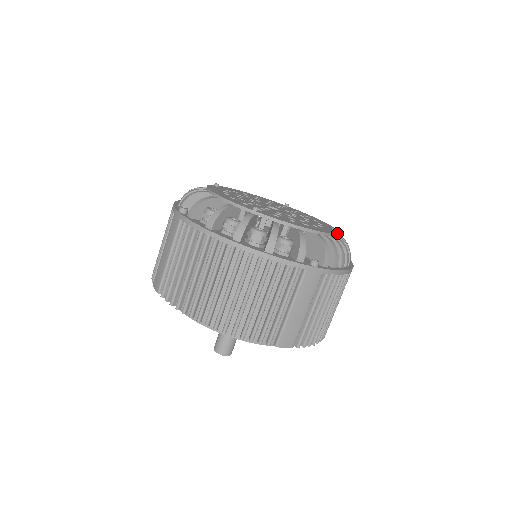
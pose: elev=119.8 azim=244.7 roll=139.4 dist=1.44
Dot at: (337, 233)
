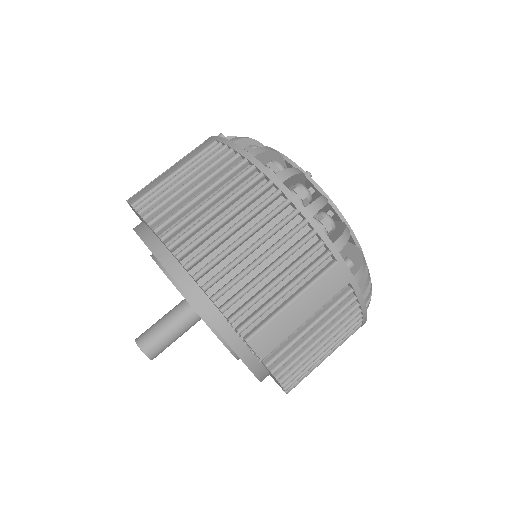
Dot at: occluded
